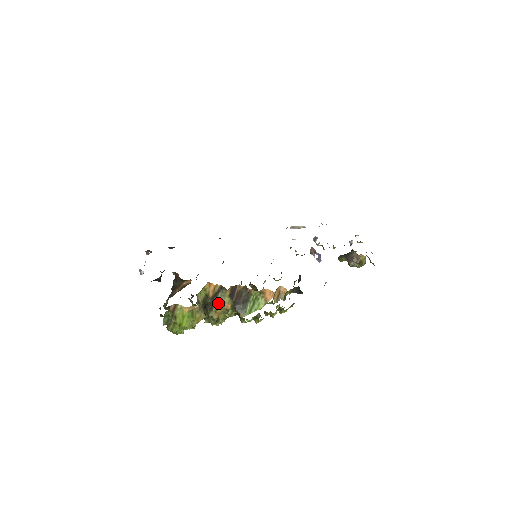
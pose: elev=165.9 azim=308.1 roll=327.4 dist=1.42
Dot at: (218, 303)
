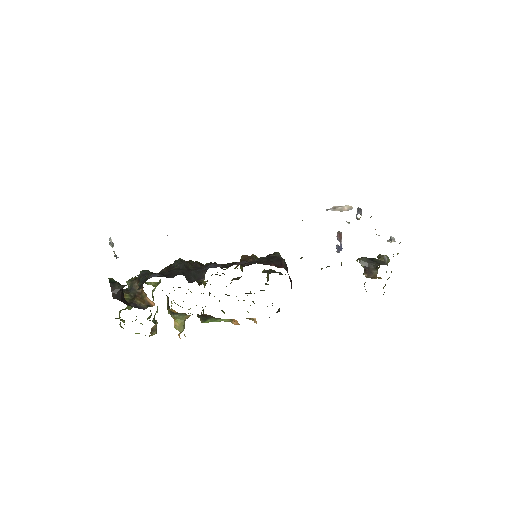
Dot at: (179, 315)
